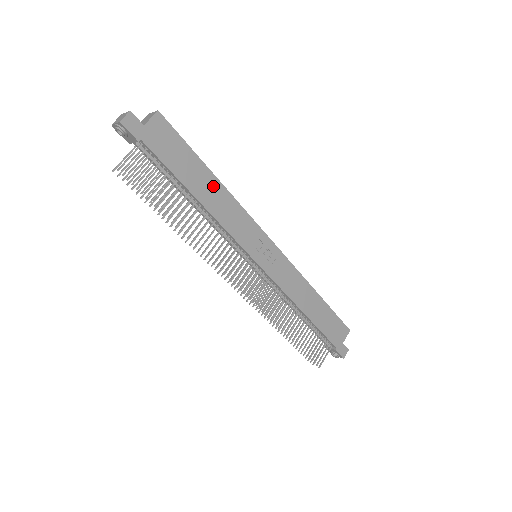
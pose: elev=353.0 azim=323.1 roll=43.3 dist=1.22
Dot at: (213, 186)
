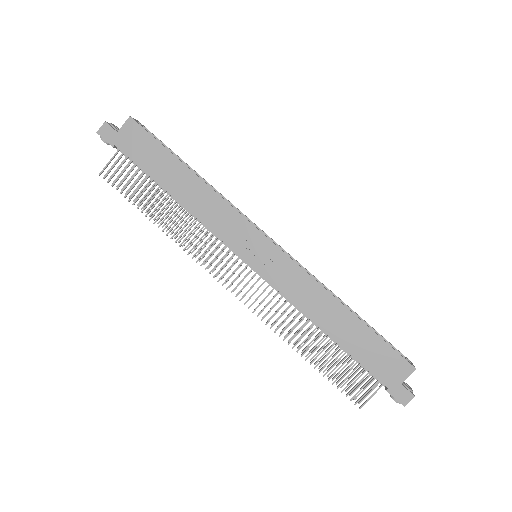
Dot at: (189, 181)
